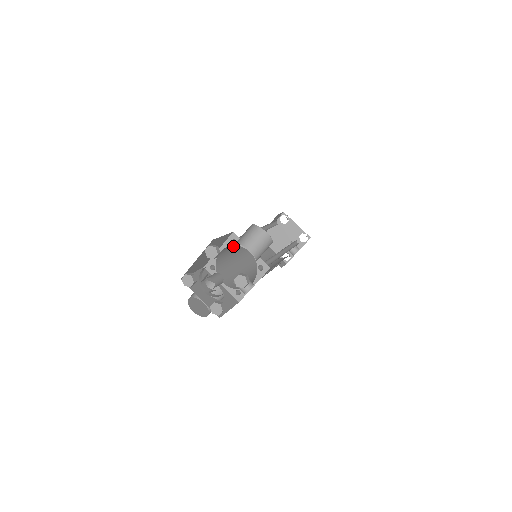
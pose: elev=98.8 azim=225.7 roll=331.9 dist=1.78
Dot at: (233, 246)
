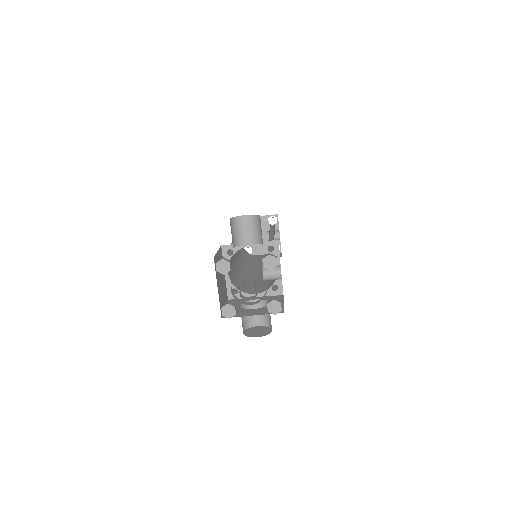
Dot at: (232, 264)
